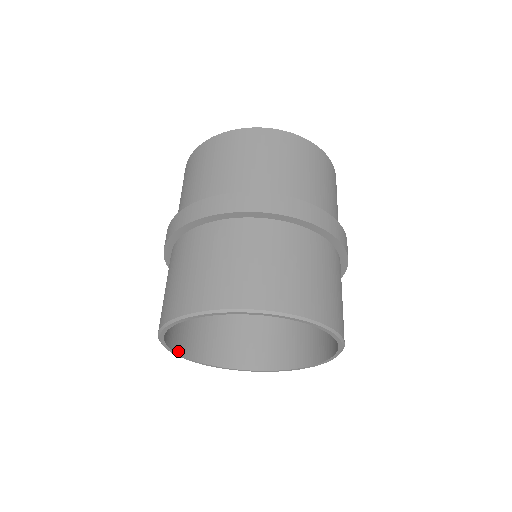
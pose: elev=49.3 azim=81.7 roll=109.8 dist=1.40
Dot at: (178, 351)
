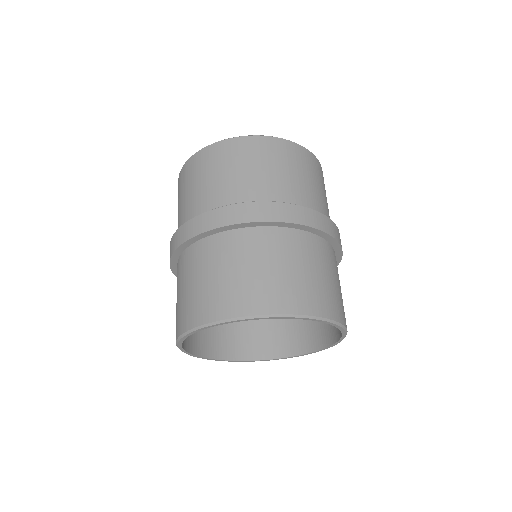
Dot at: occluded
